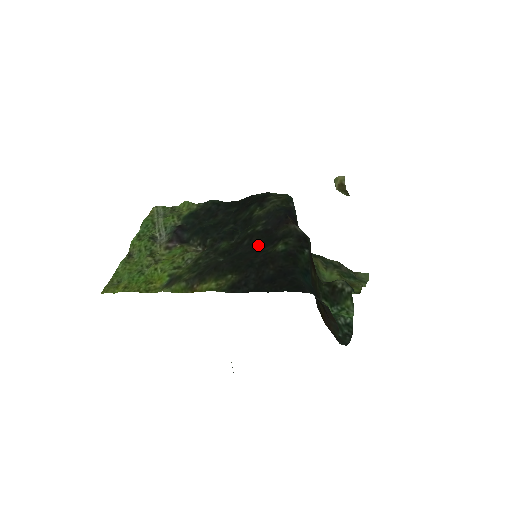
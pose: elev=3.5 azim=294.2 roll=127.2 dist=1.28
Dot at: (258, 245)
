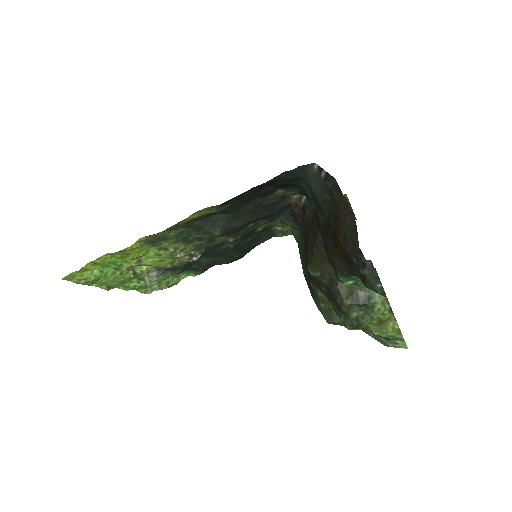
Dot at: (258, 213)
